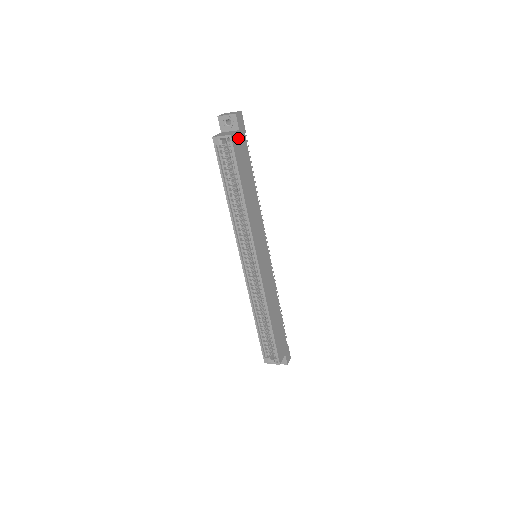
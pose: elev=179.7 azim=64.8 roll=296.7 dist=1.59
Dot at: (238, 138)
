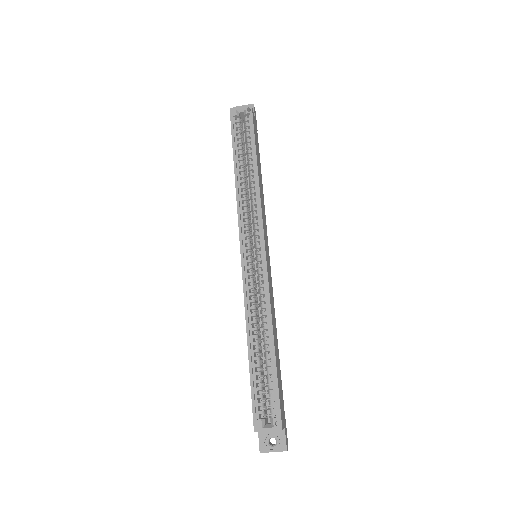
Dot at: (254, 120)
